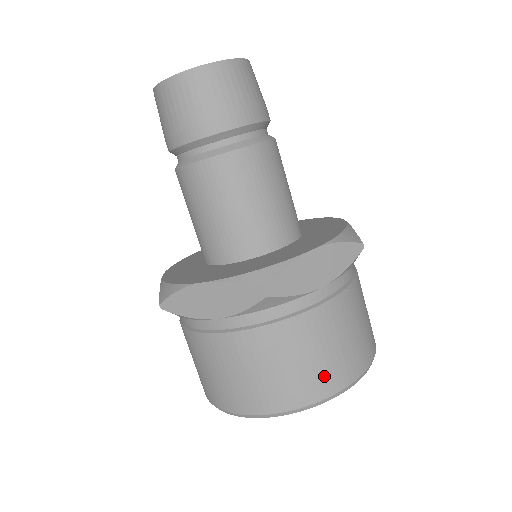
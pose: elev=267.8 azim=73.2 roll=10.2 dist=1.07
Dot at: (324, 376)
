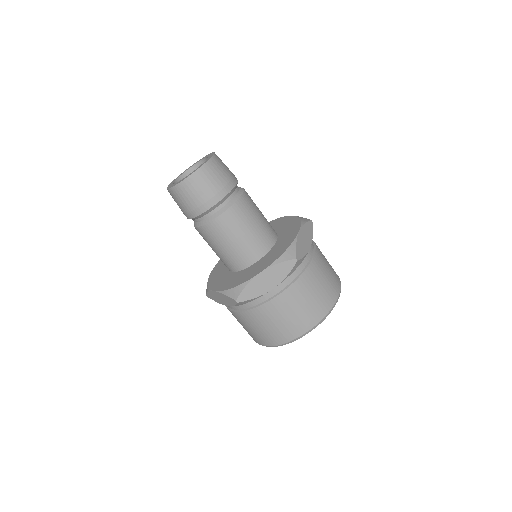
Dot at: (330, 291)
